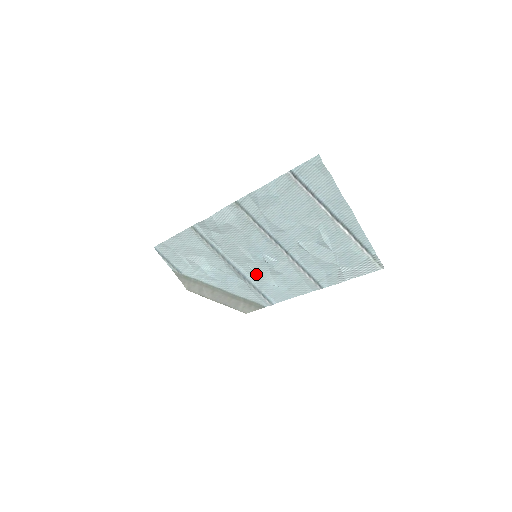
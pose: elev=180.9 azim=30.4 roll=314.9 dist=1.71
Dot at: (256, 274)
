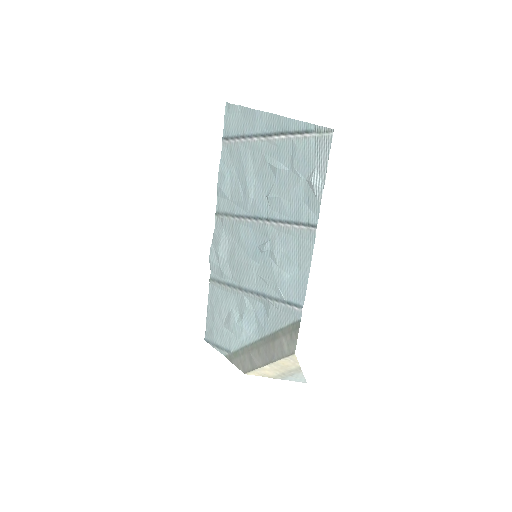
Dot at: (269, 280)
